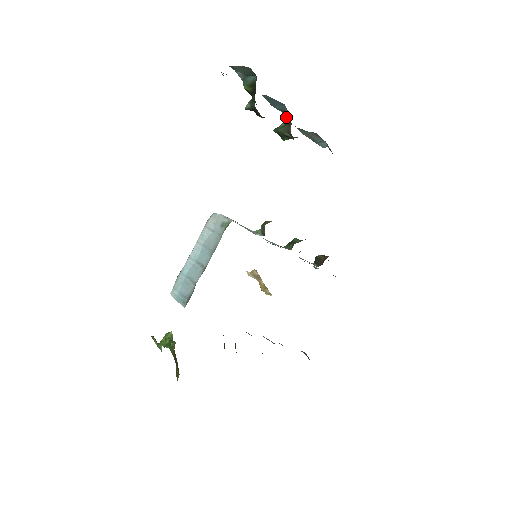
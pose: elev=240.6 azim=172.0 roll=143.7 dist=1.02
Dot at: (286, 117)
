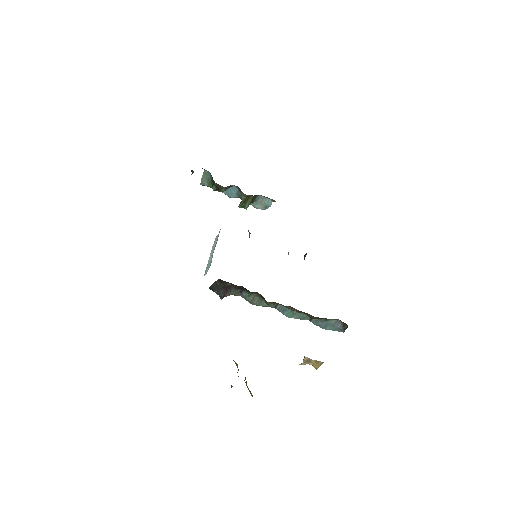
Dot at: (240, 195)
